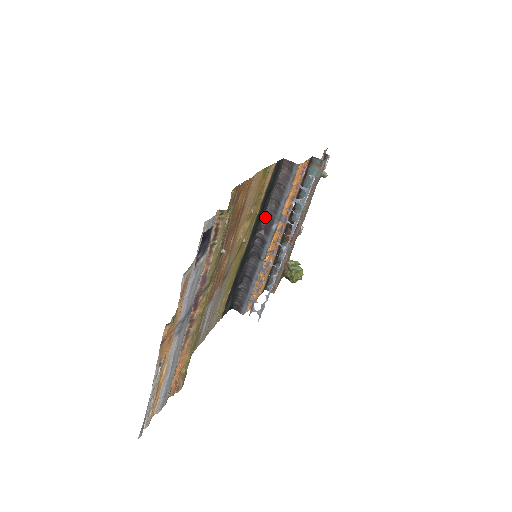
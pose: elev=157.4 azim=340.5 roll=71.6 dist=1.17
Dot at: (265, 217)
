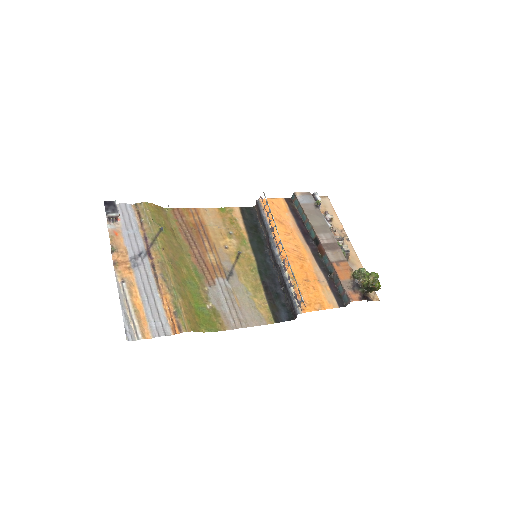
Dot at: (267, 241)
